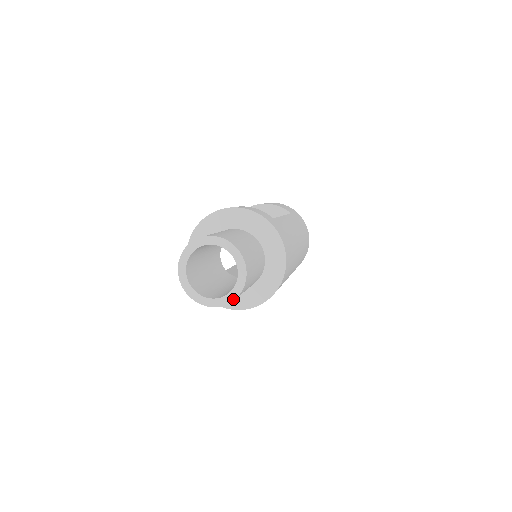
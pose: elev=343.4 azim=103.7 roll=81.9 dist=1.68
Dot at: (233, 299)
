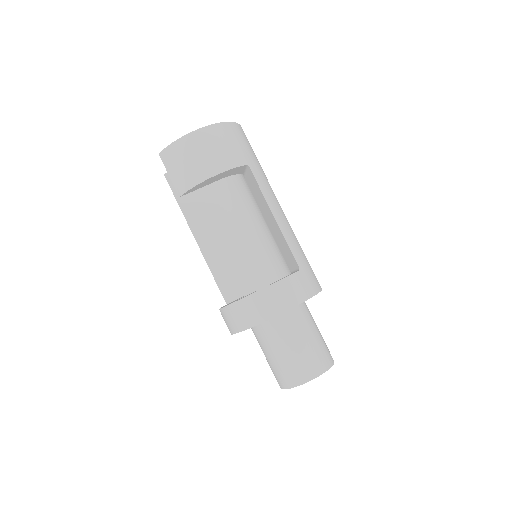
Dot at: occluded
